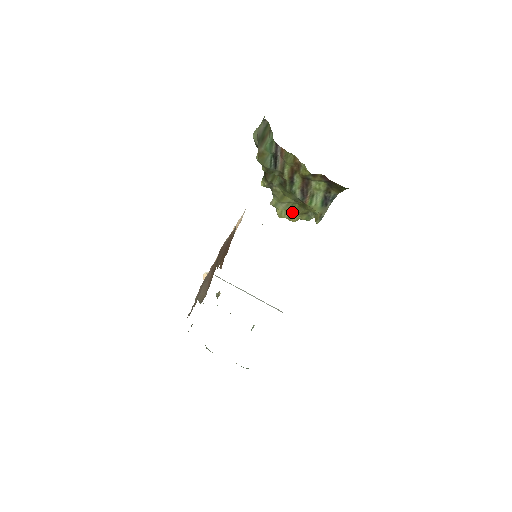
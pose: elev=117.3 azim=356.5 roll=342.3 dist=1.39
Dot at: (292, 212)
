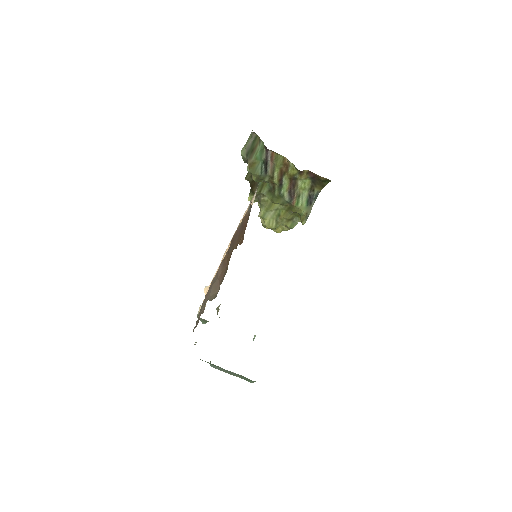
Dot at: (279, 220)
